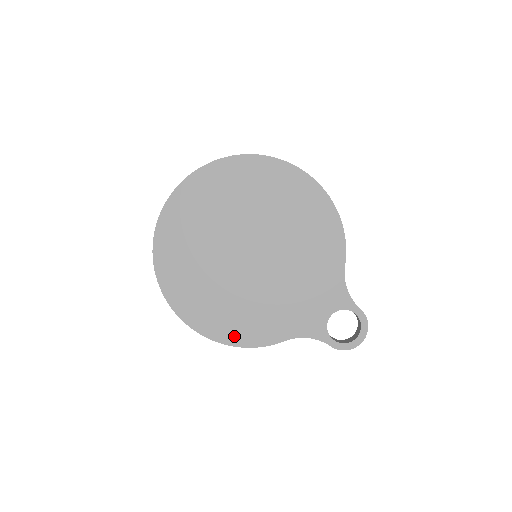
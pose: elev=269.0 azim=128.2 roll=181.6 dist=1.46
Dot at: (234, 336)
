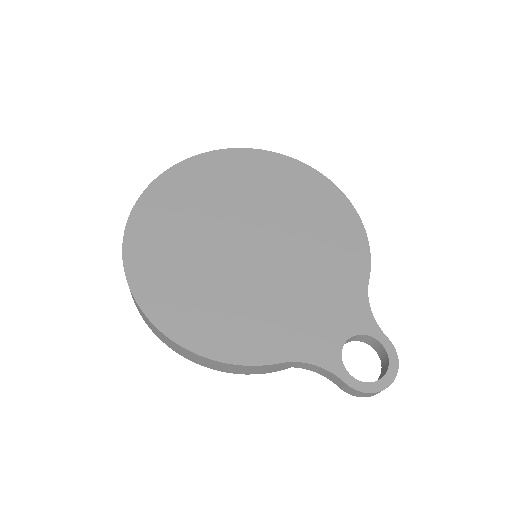
Dot at: (208, 342)
